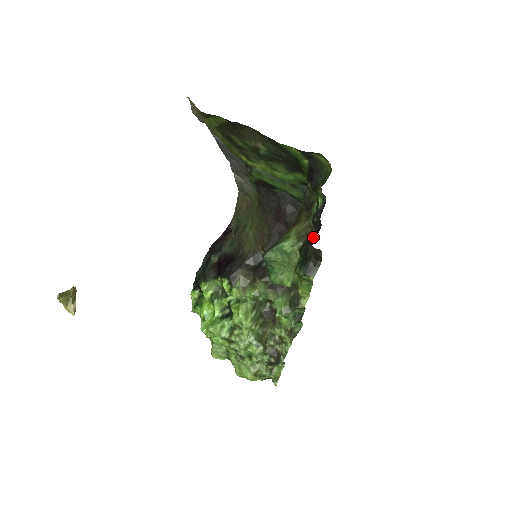
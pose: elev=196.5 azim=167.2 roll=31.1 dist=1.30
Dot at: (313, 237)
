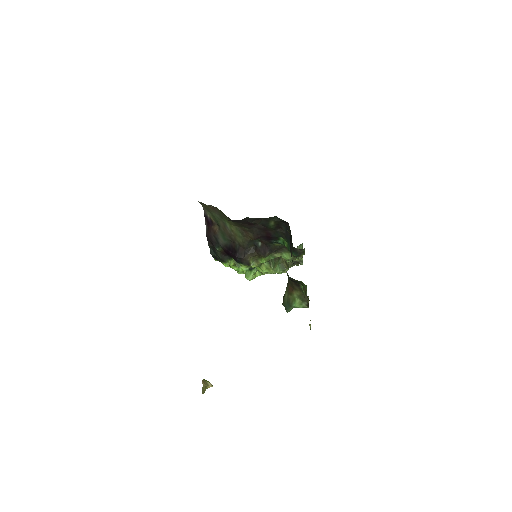
Dot at: (286, 228)
